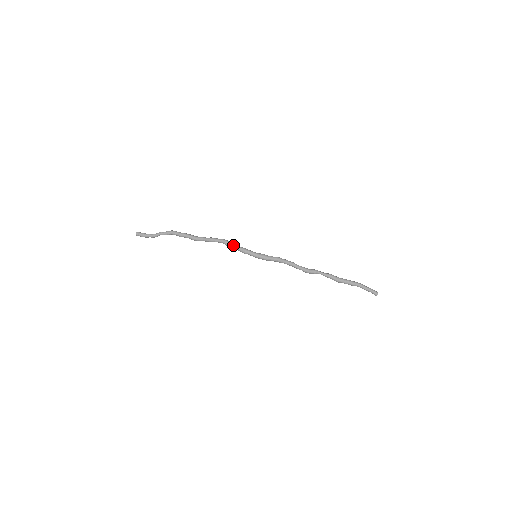
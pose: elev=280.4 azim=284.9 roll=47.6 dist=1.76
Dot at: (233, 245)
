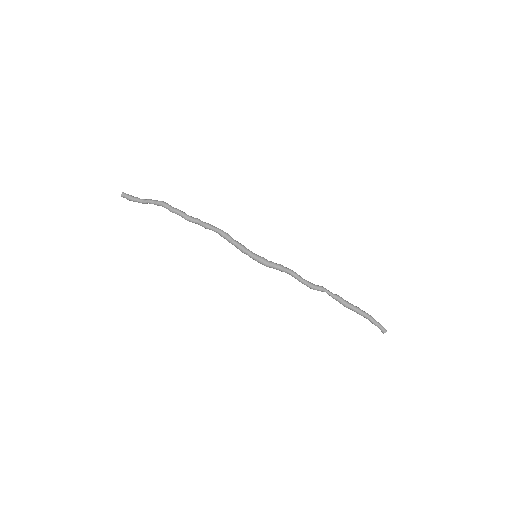
Dot at: (230, 240)
